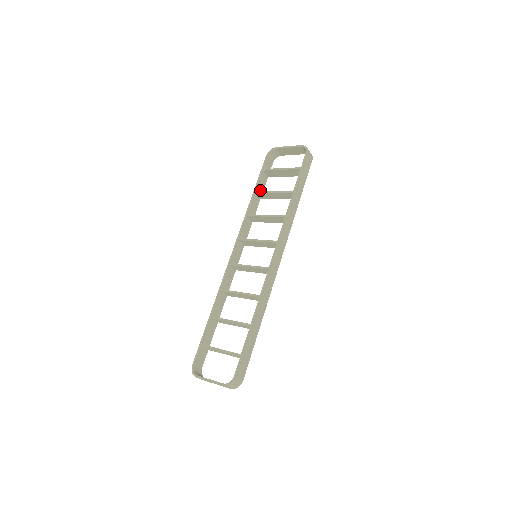
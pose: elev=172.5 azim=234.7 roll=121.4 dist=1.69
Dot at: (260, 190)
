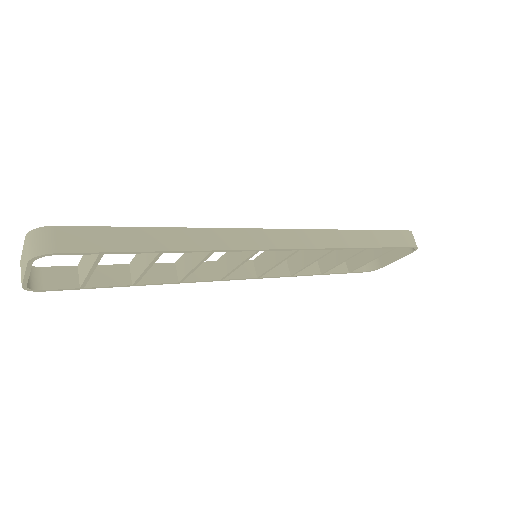
Dot at: occluded
